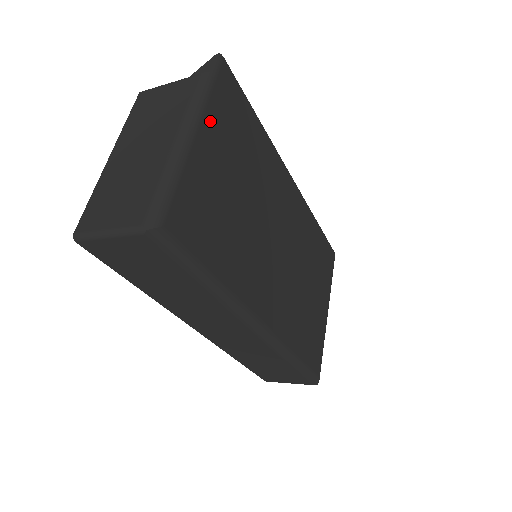
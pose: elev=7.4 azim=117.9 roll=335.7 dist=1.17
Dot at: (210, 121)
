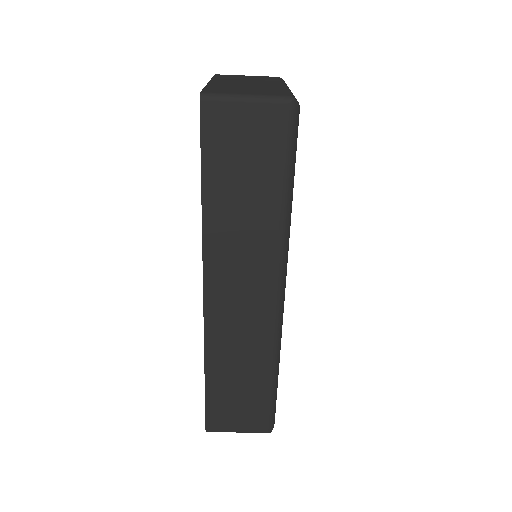
Dot at: occluded
